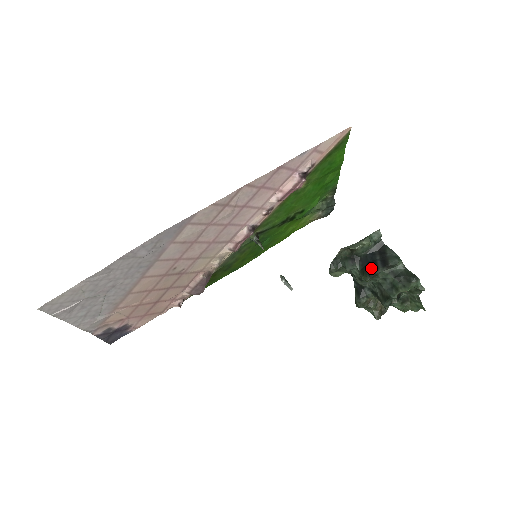
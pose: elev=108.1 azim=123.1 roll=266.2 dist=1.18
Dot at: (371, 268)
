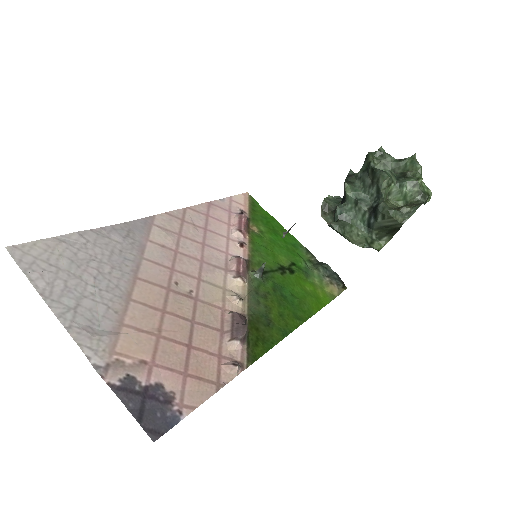
Dot at: occluded
